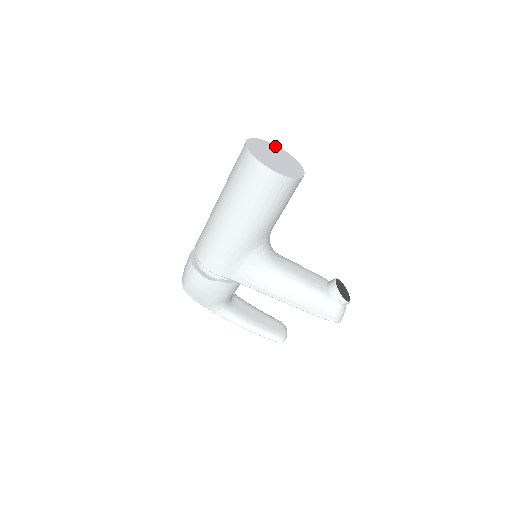
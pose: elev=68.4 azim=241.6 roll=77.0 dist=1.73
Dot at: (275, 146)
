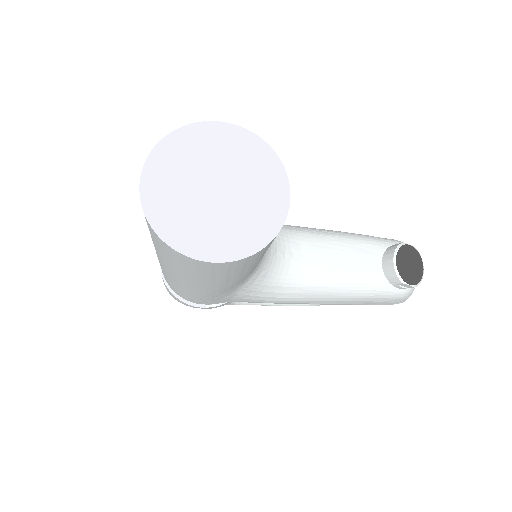
Dot at: (214, 128)
